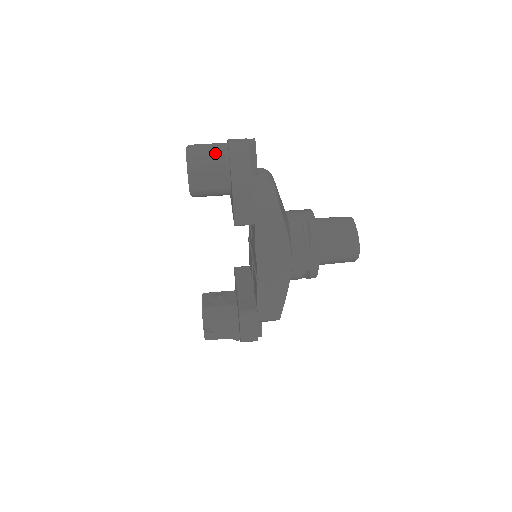
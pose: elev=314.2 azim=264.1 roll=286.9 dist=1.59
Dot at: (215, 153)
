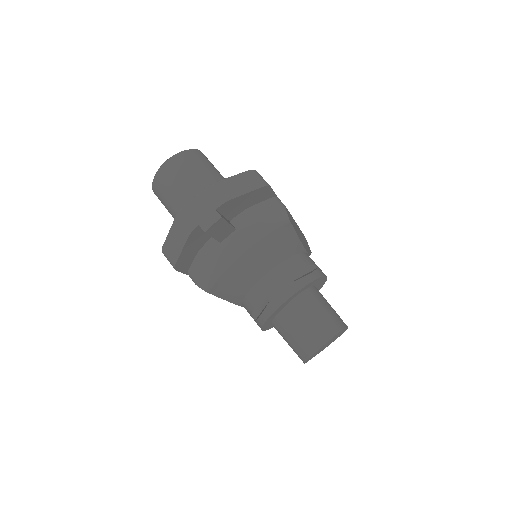
Dot at: (172, 200)
